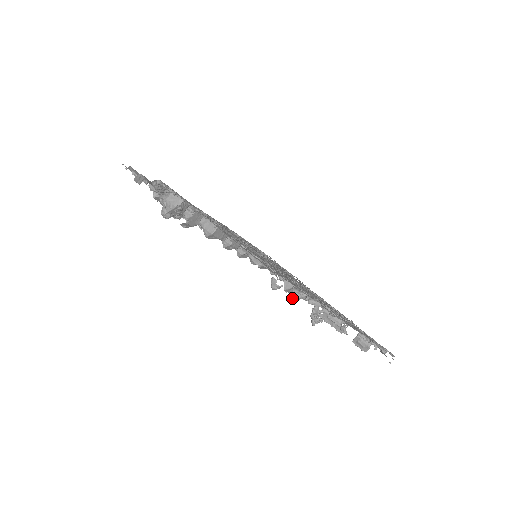
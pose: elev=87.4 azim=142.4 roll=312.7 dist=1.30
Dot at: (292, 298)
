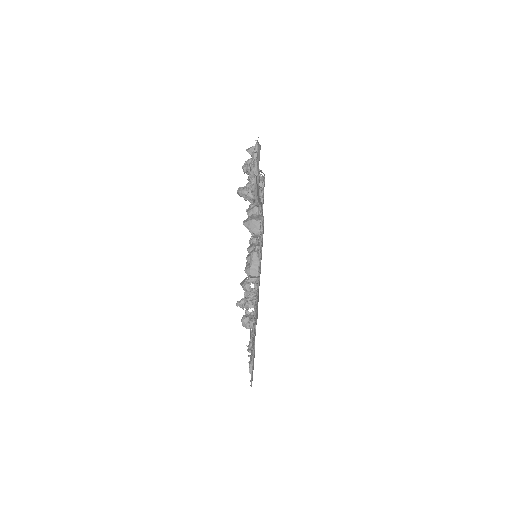
Dot at: (244, 288)
